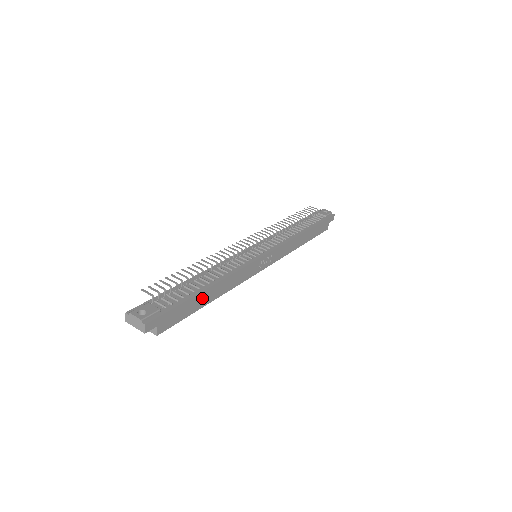
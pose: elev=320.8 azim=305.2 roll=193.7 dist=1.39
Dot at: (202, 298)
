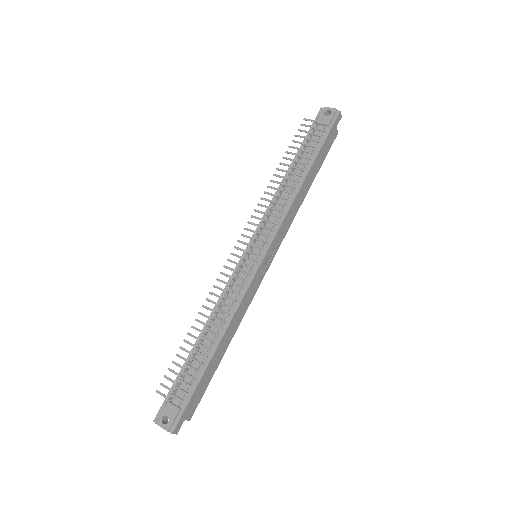
Dot at: (214, 361)
